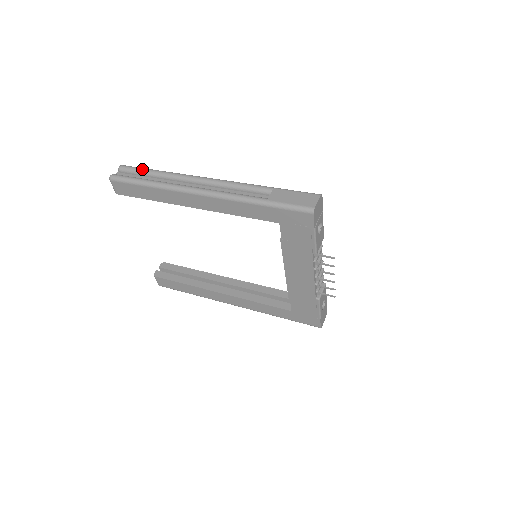
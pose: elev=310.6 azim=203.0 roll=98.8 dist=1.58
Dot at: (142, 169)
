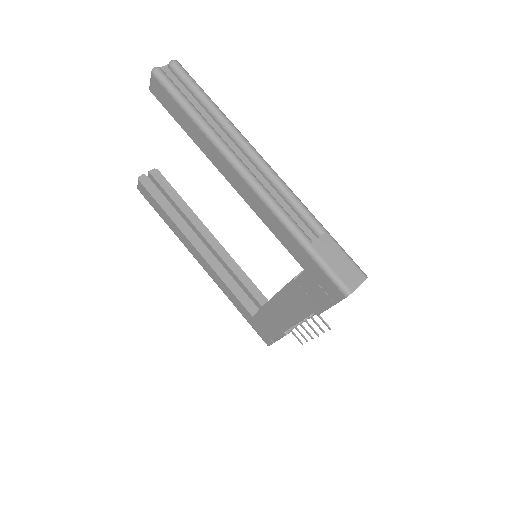
Dot at: (197, 87)
